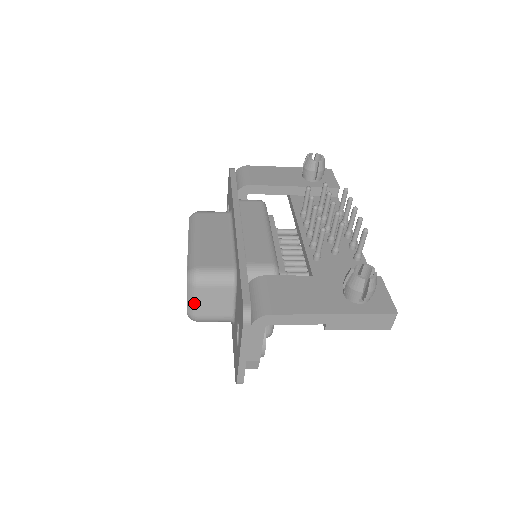
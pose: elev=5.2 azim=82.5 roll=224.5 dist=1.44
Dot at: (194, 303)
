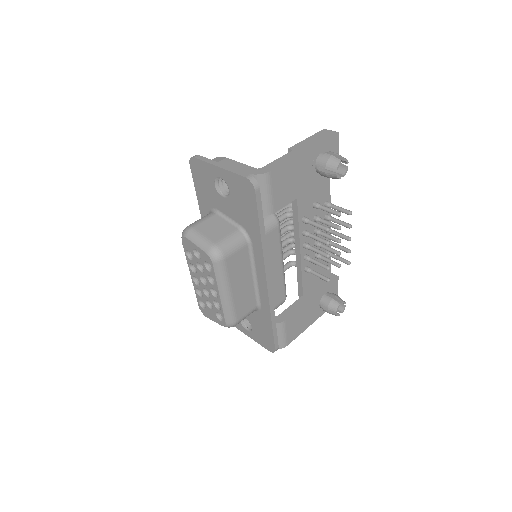
Dot at: occluded
